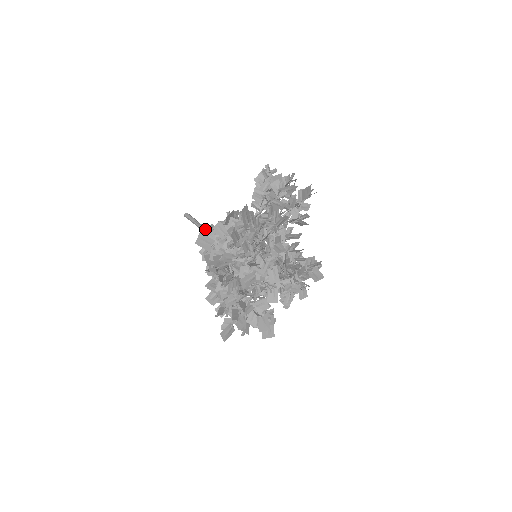
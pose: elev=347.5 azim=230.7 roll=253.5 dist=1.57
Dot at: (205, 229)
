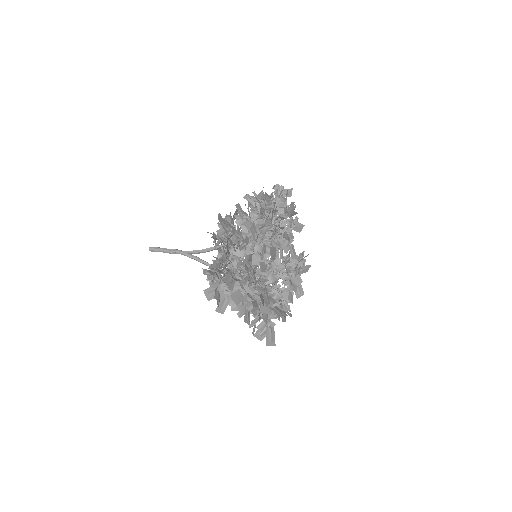
Dot at: occluded
